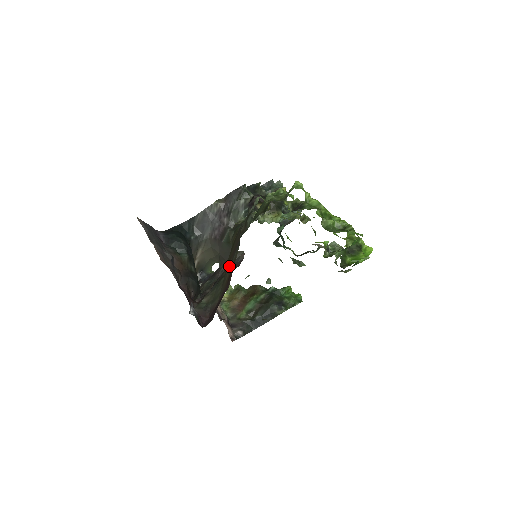
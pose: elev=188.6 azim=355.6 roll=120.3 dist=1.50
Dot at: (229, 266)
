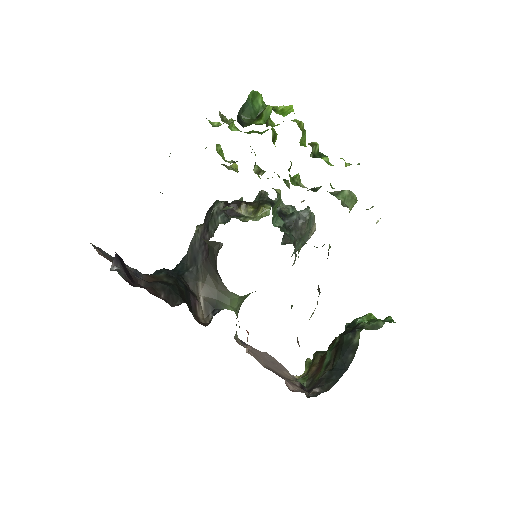
Dot at: occluded
